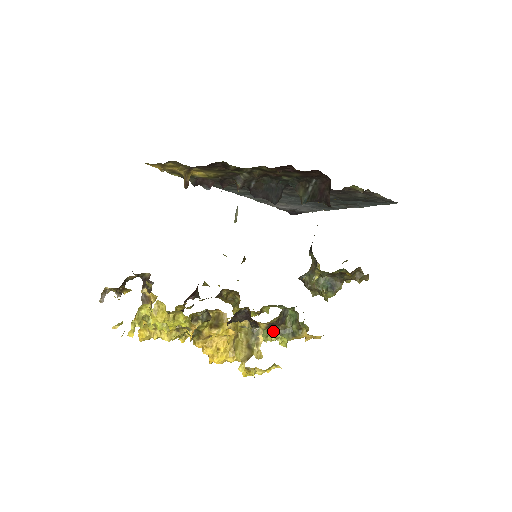
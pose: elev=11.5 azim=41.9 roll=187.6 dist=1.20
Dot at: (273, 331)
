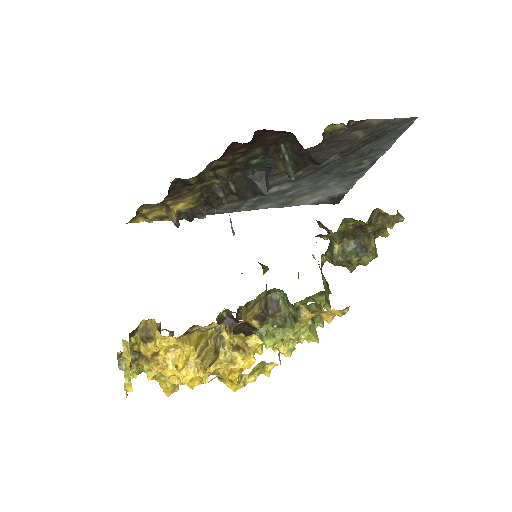
Dot at: (273, 326)
